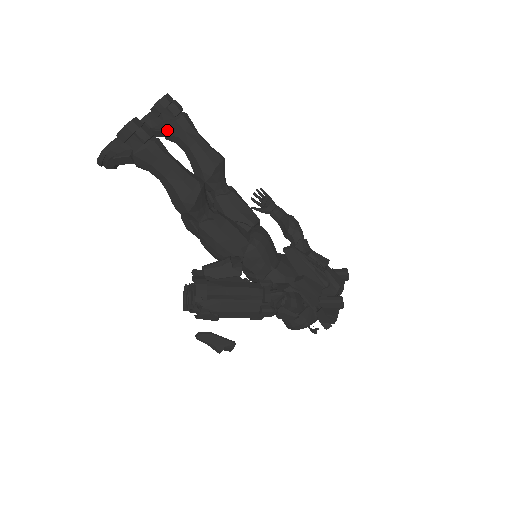
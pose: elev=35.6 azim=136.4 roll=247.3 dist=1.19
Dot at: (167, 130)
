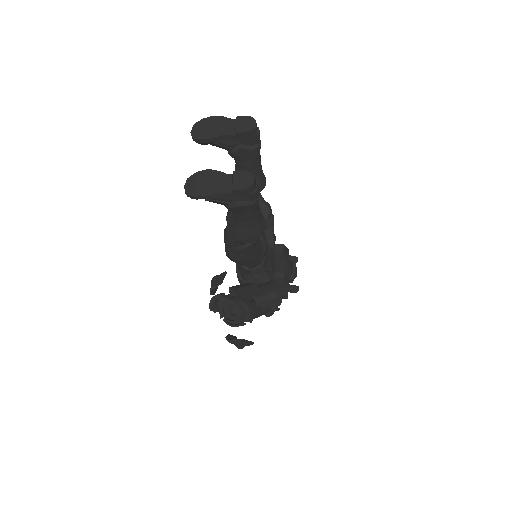
Dot at: (239, 153)
